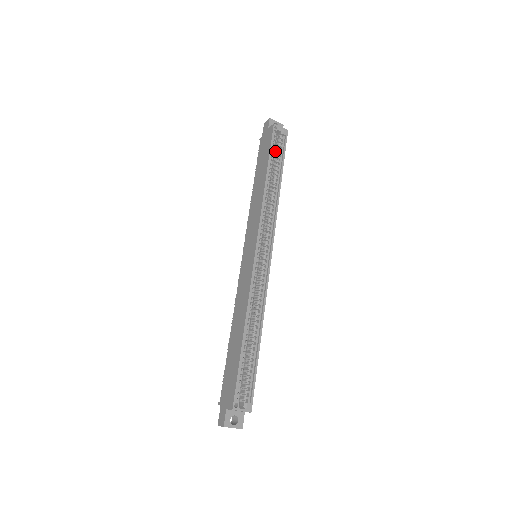
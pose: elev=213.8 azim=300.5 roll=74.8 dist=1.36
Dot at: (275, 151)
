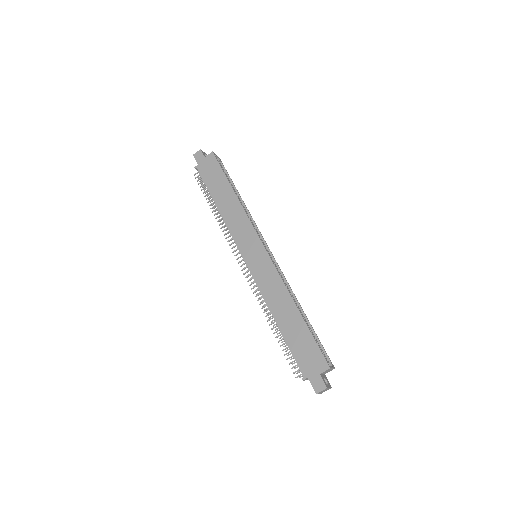
Dot at: occluded
